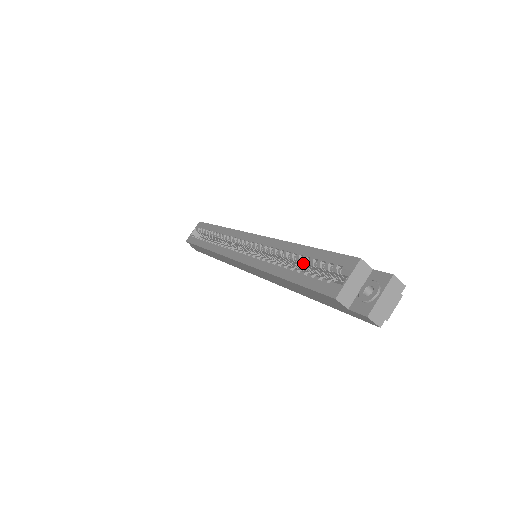
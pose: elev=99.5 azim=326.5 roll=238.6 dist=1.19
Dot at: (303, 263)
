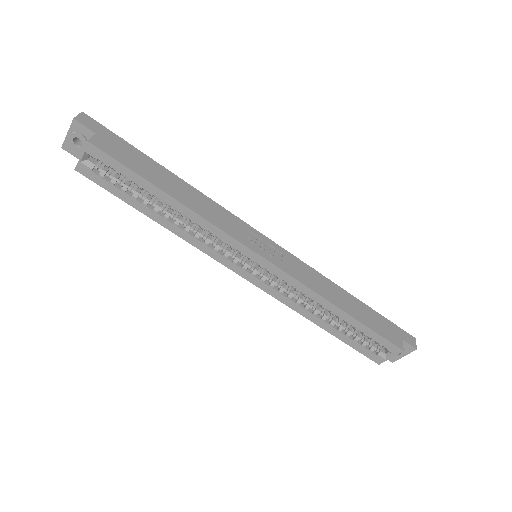
Dot at: (343, 320)
